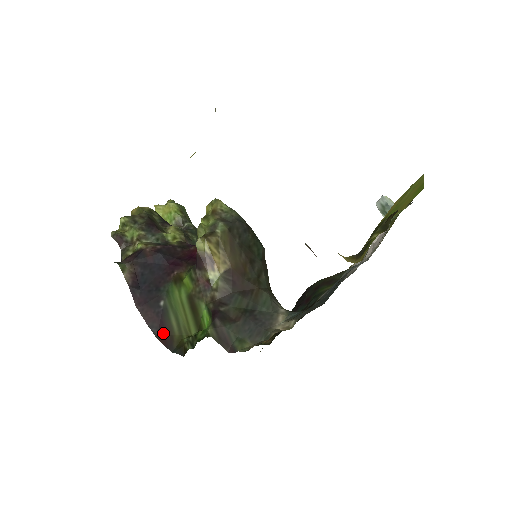
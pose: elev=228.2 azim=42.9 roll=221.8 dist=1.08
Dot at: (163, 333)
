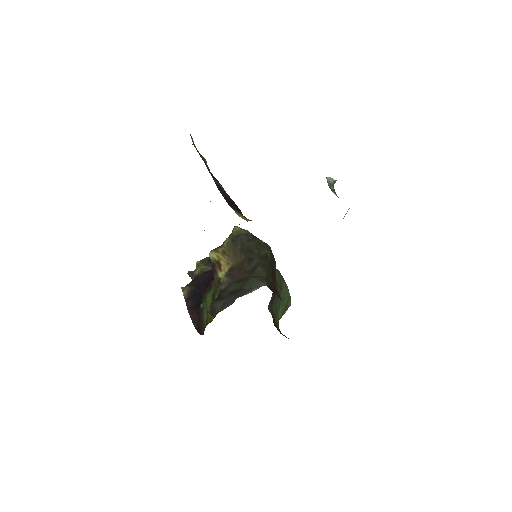
Dot at: (199, 325)
